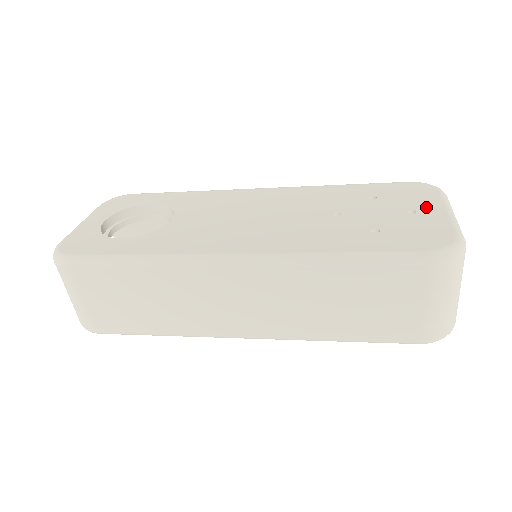
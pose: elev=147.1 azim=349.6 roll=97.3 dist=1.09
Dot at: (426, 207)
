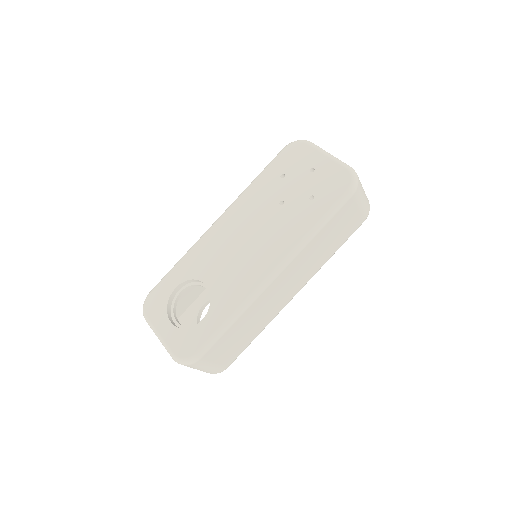
Dot at: (314, 161)
